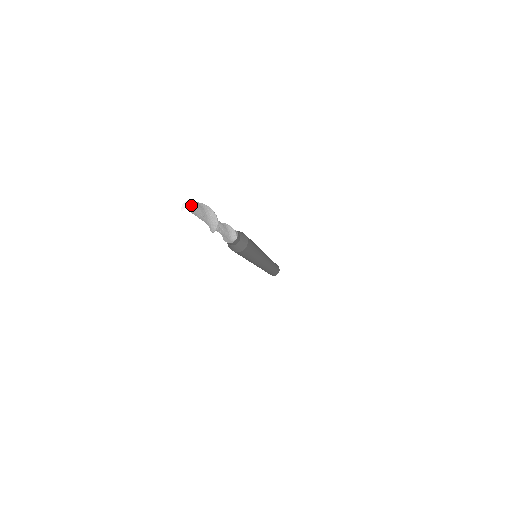
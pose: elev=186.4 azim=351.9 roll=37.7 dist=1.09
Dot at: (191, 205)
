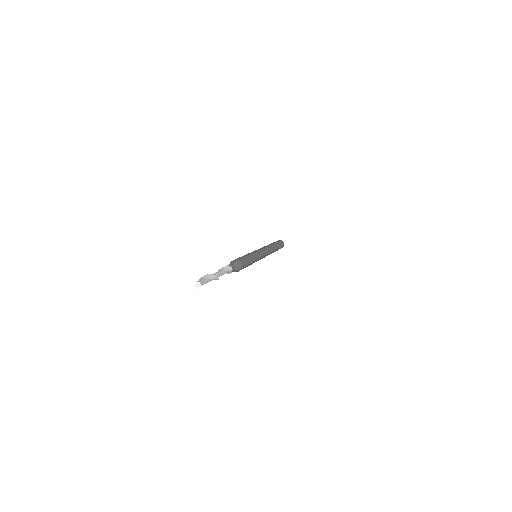
Dot at: (198, 284)
